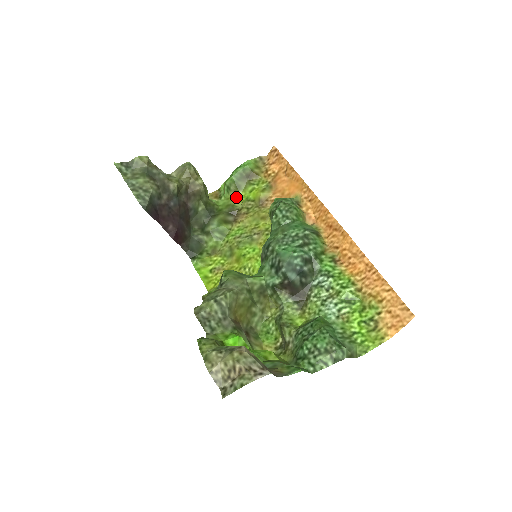
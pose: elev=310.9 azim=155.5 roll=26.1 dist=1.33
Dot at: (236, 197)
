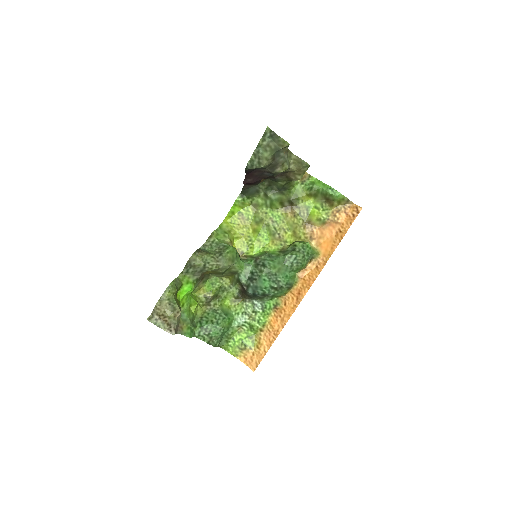
Dot at: (307, 197)
